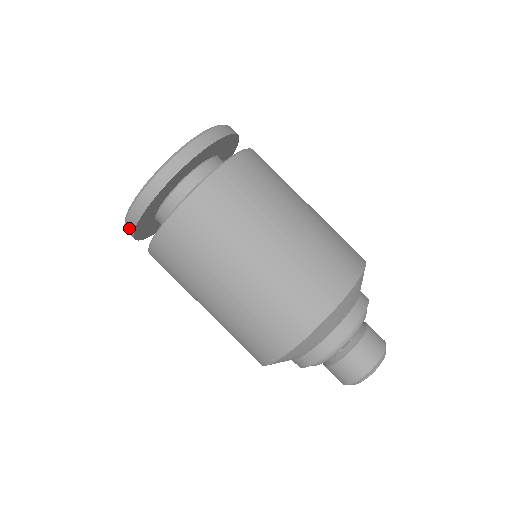
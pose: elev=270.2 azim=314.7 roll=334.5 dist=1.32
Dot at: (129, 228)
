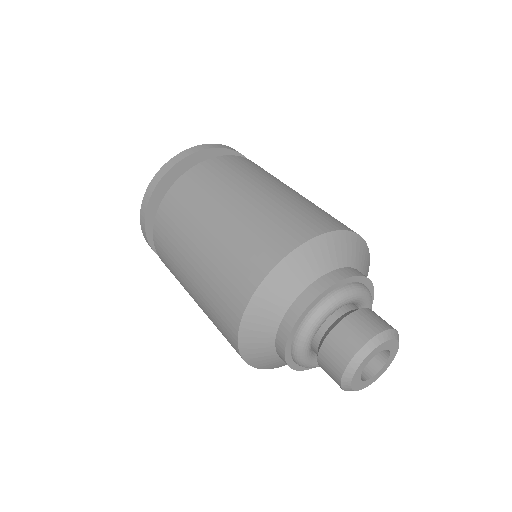
Dot at: (178, 158)
